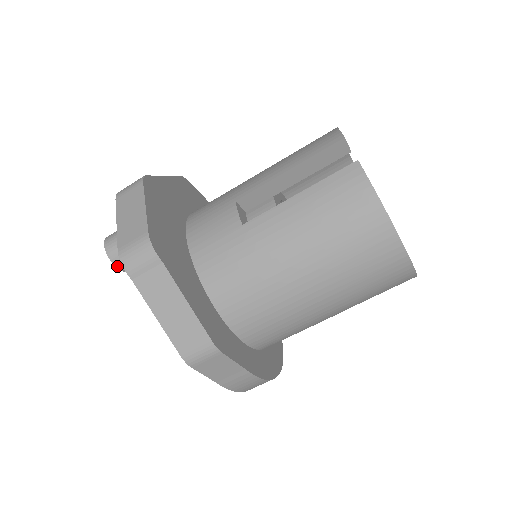
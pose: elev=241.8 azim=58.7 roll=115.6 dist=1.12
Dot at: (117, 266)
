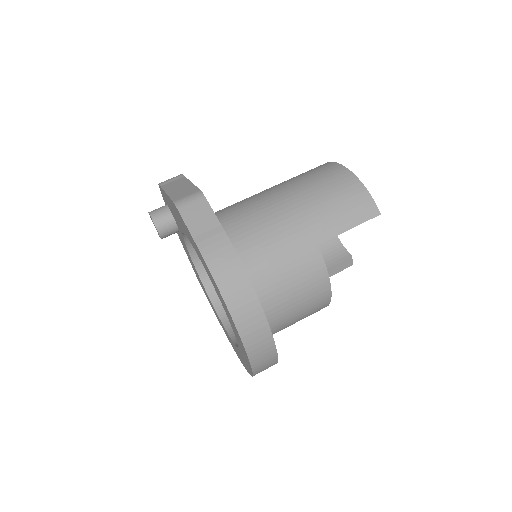
Dot at: (152, 216)
